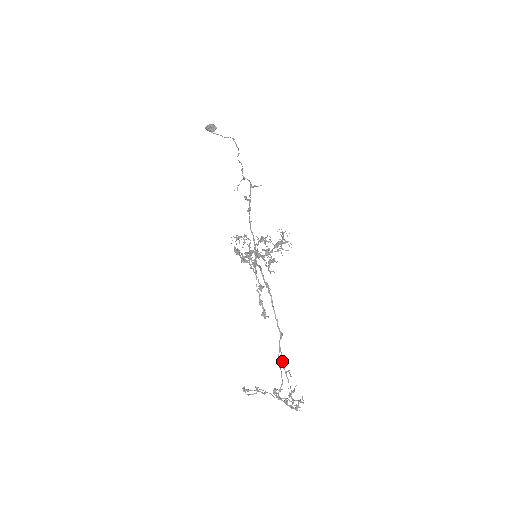
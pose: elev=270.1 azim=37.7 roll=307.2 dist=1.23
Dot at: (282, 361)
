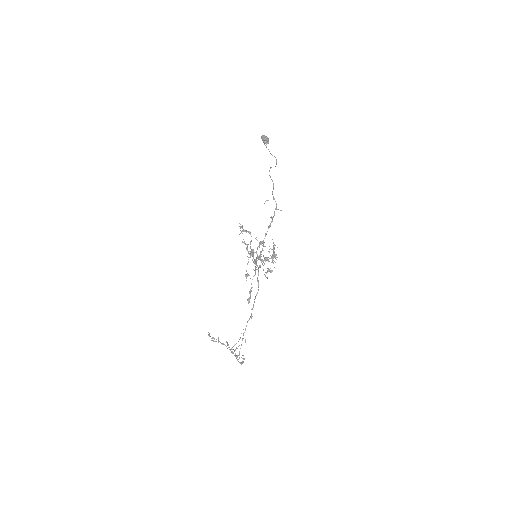
Dot at: occluded
